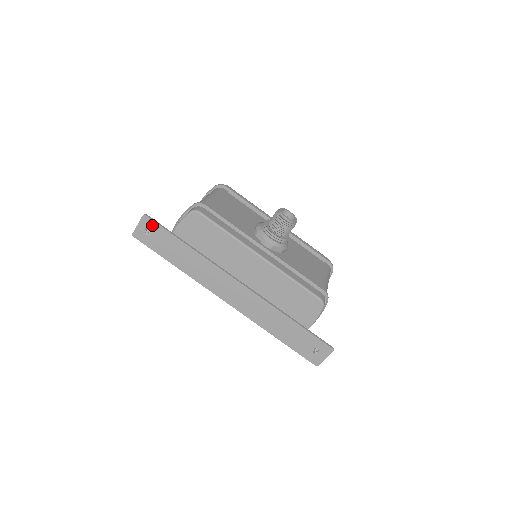
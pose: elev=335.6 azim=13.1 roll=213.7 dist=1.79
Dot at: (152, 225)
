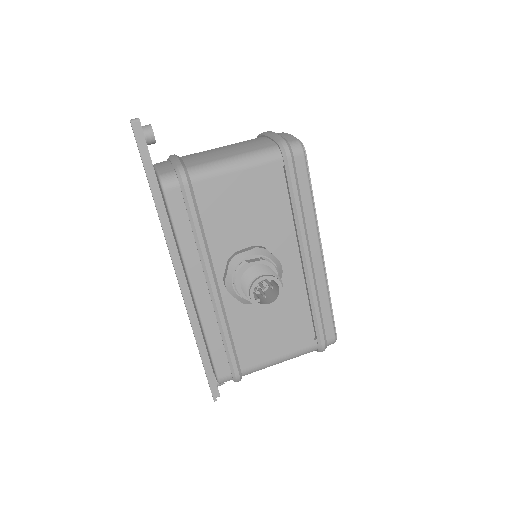
Dot at: occluded
